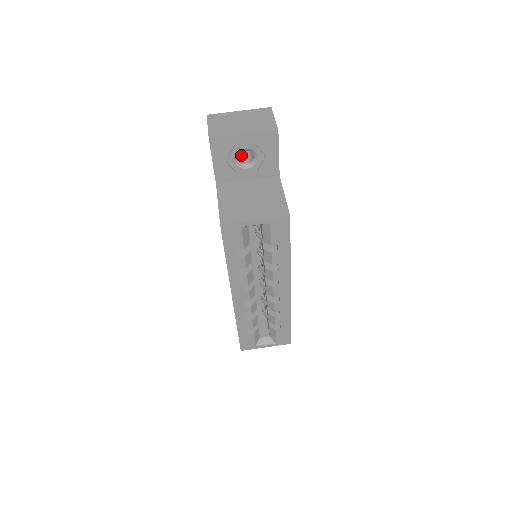
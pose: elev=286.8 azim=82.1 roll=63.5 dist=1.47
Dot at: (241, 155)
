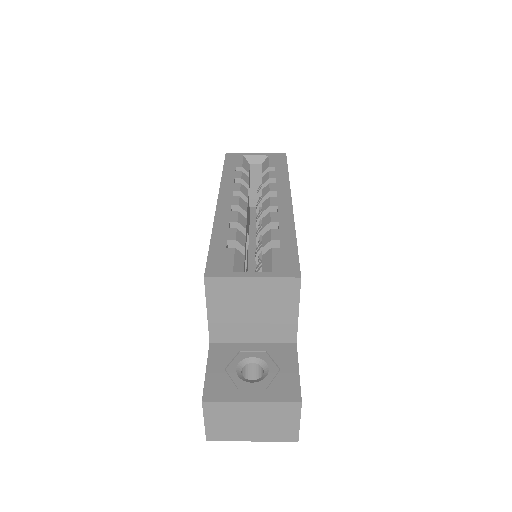
Dot at: occluded
